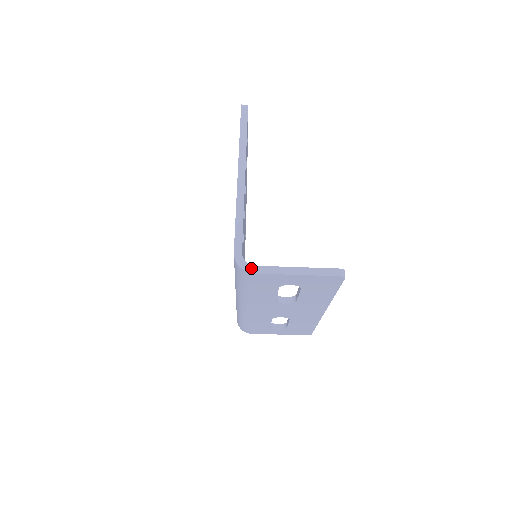
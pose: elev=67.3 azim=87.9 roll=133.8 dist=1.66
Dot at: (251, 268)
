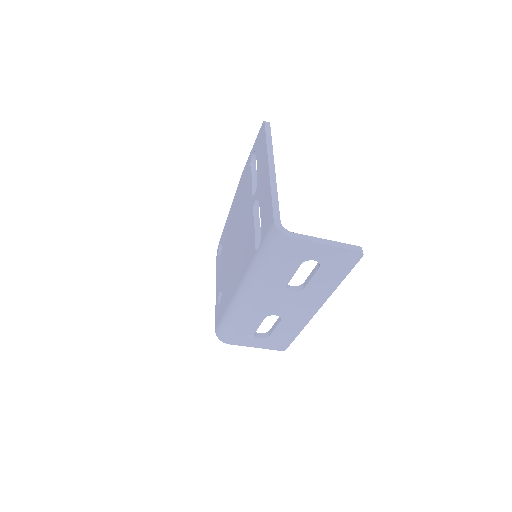
Dot at: (290, 233)
